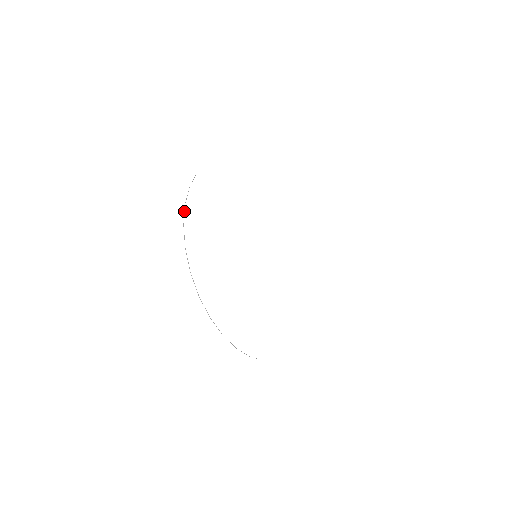
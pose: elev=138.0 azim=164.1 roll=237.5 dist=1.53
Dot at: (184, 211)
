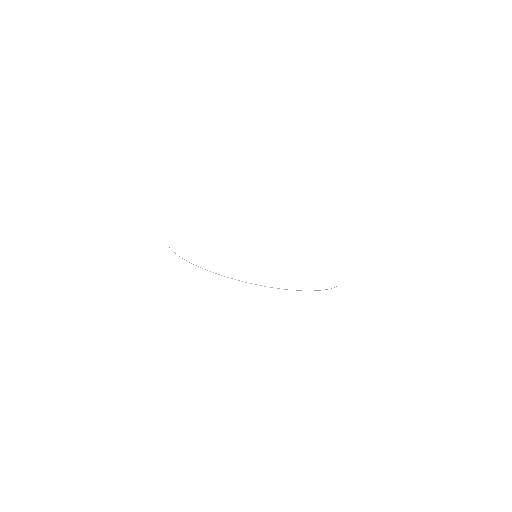
Dot at: occluded
